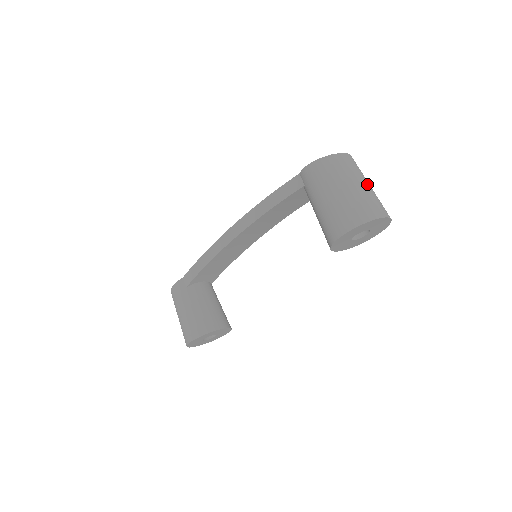
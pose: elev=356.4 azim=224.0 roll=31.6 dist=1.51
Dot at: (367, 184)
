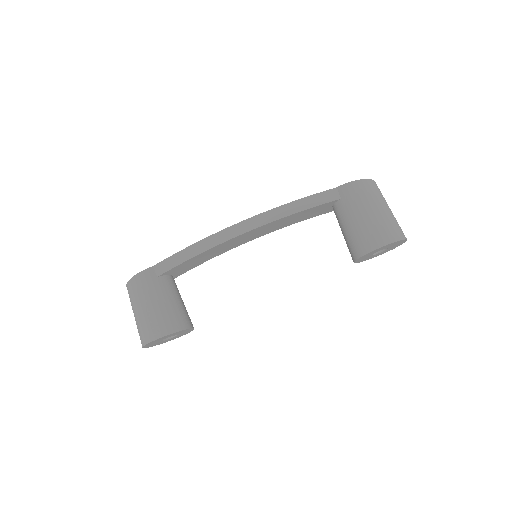
Dot at: occluded
